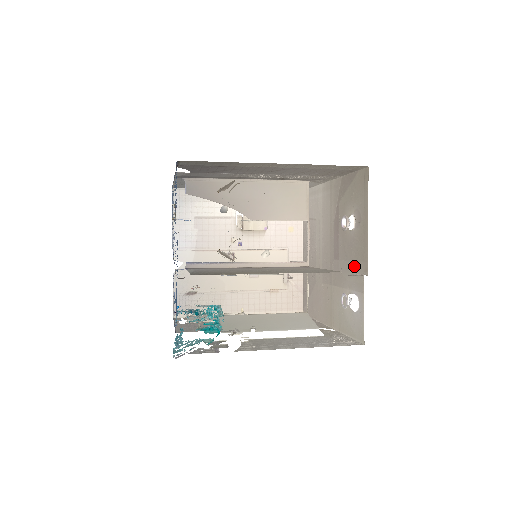
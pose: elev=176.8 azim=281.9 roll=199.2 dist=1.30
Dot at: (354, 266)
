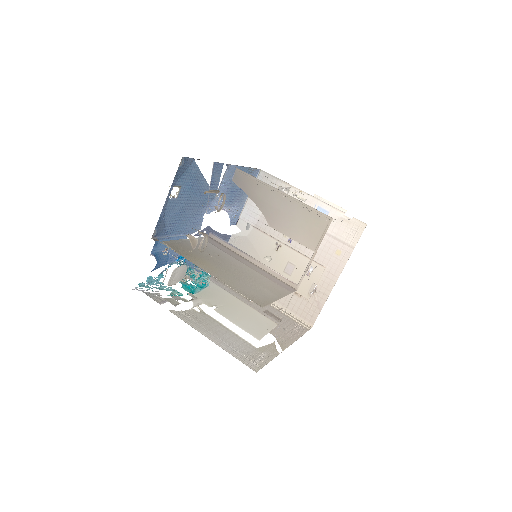
Dot at: occluded
